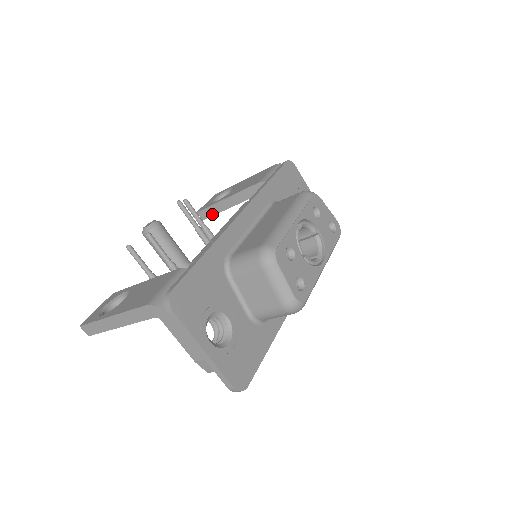
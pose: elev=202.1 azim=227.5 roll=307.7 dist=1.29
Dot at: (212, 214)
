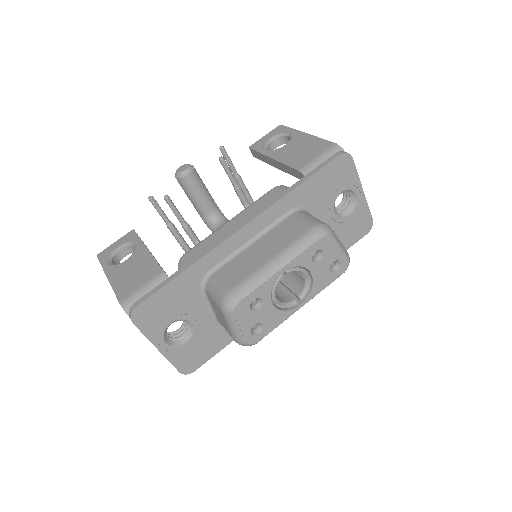
Dot at: (260, 159)
